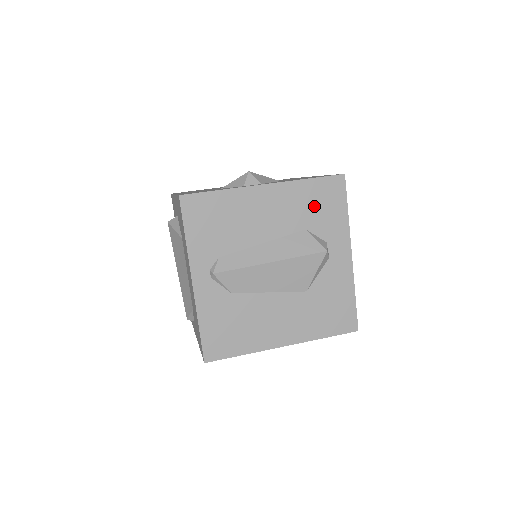
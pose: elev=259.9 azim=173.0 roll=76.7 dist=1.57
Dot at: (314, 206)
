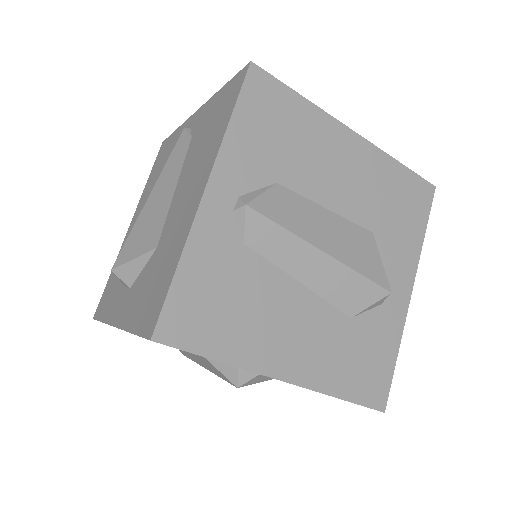
Dot at: occluded
